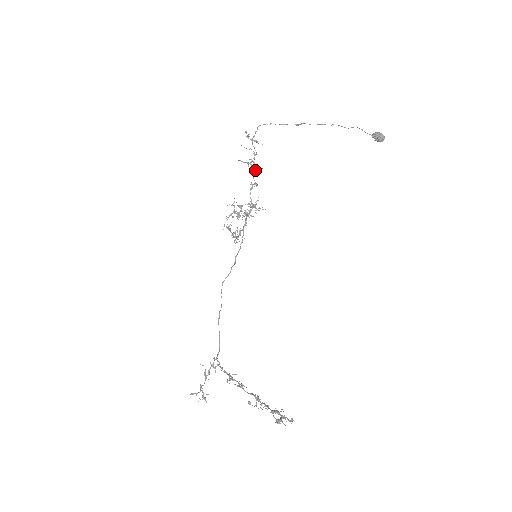
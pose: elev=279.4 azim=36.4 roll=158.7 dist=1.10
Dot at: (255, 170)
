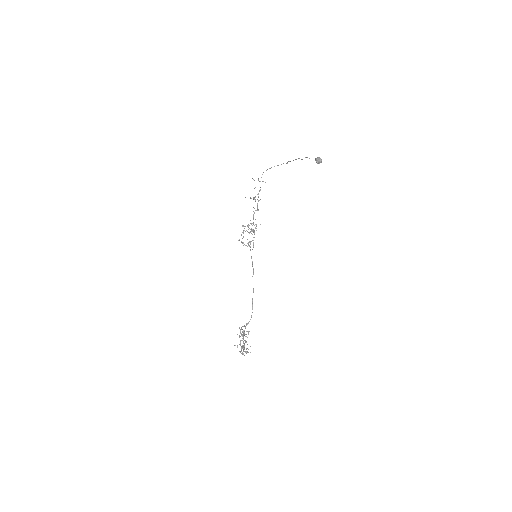
Dot at: occluded
